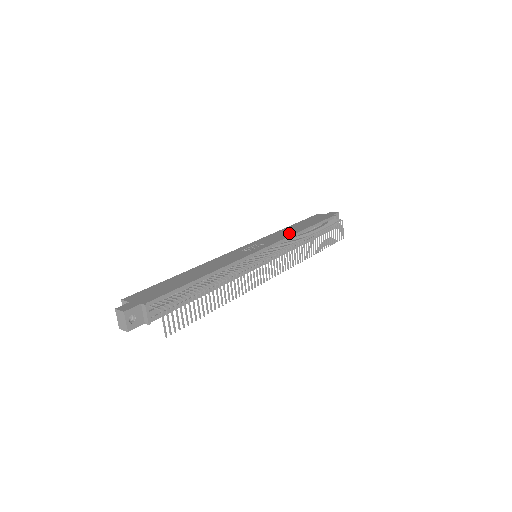
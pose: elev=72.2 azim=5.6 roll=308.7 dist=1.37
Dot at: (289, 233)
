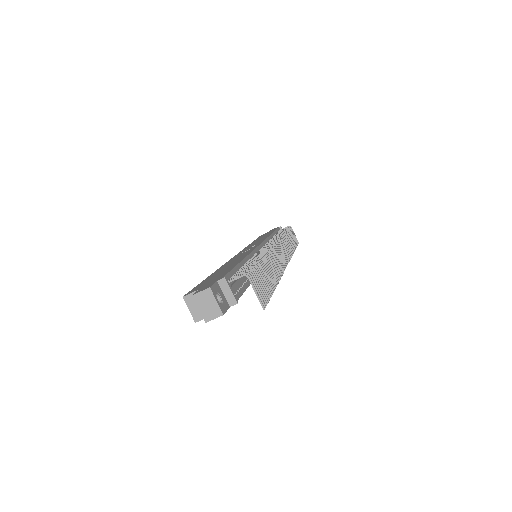
Dot at: (263, 238)
